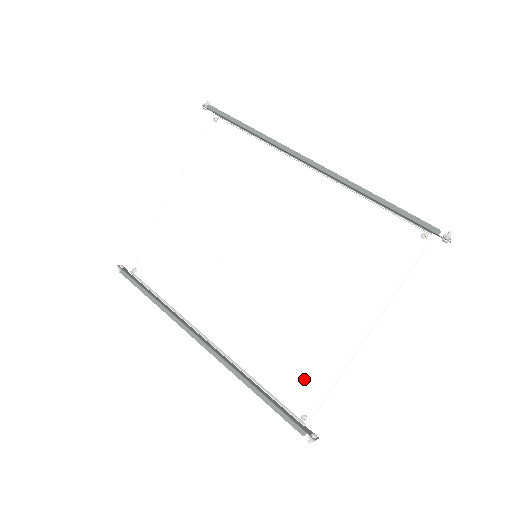
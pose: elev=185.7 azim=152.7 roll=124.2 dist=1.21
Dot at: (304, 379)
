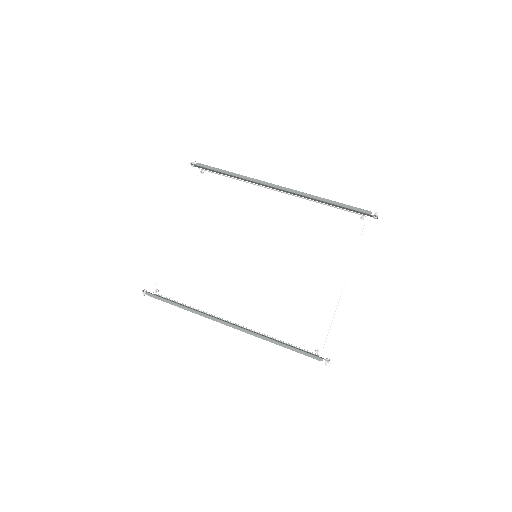
Dot at: (311, 326)
